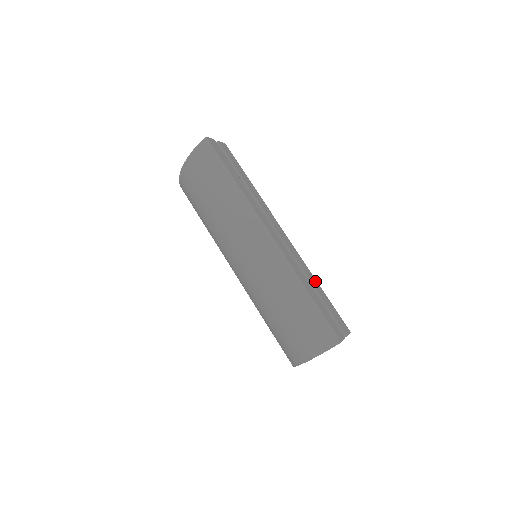
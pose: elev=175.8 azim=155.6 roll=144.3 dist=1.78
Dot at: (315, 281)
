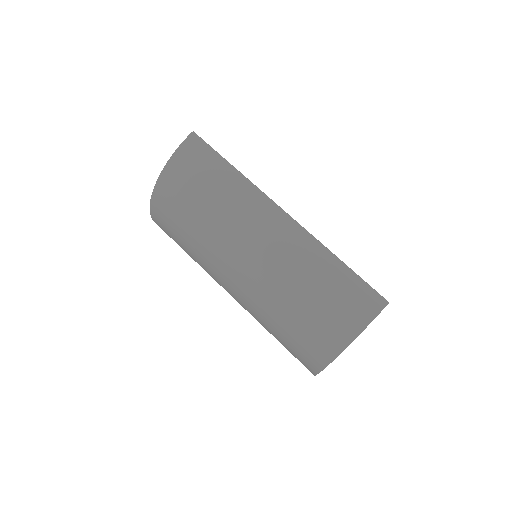
Dot at: occluded
